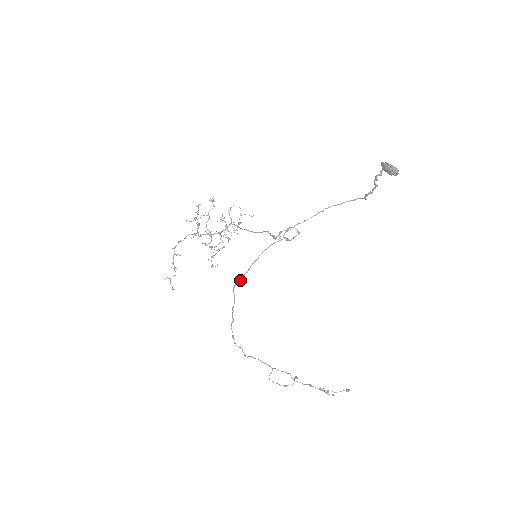
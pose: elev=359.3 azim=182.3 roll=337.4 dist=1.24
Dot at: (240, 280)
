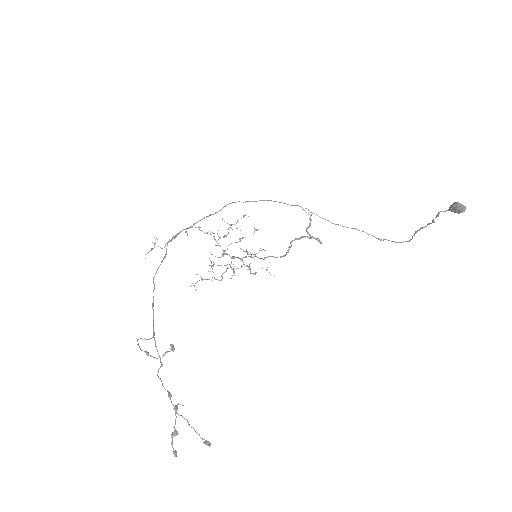
Dot at: occluded
